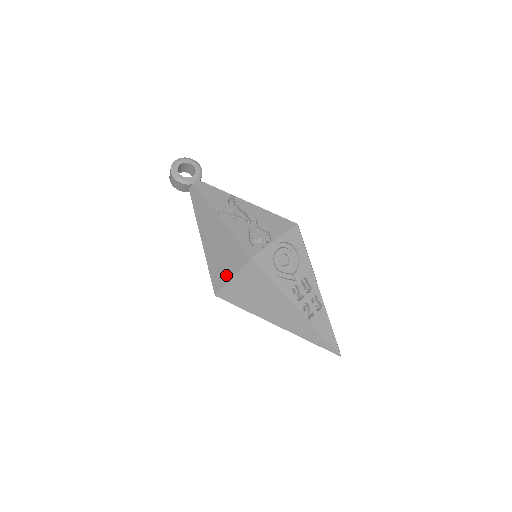
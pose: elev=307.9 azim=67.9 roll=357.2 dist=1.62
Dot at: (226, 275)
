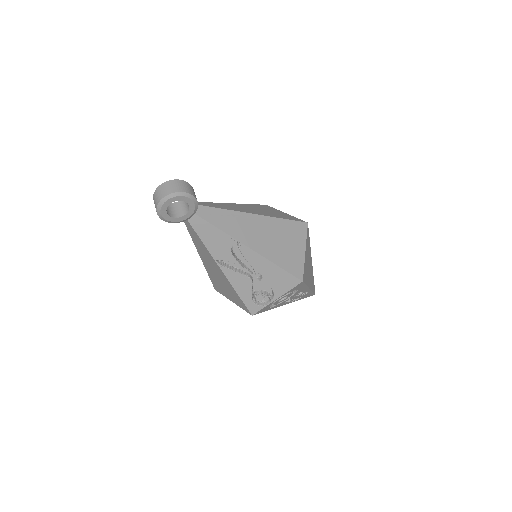
Dot at: (227, 296)
